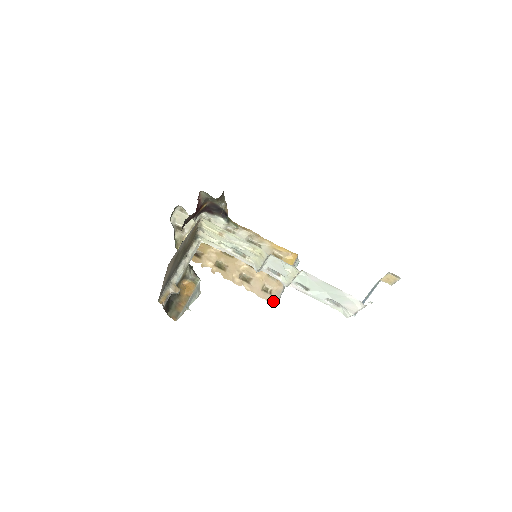
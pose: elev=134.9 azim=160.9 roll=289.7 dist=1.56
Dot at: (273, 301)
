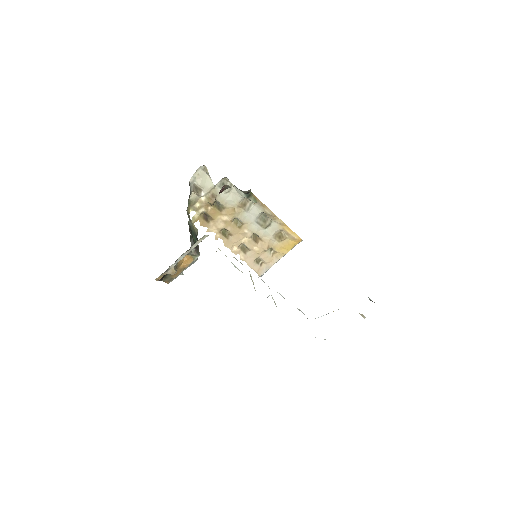
Dot at: (260, 273)
